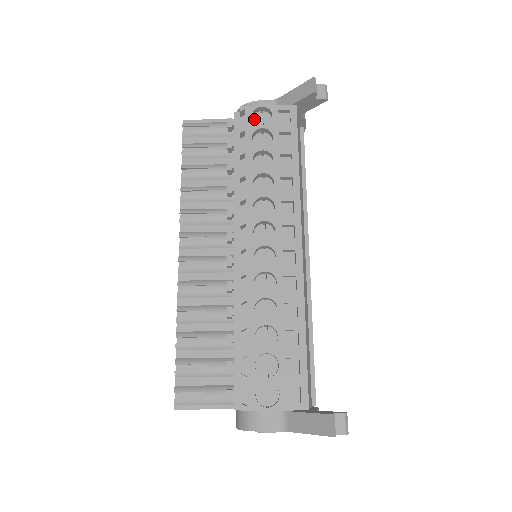
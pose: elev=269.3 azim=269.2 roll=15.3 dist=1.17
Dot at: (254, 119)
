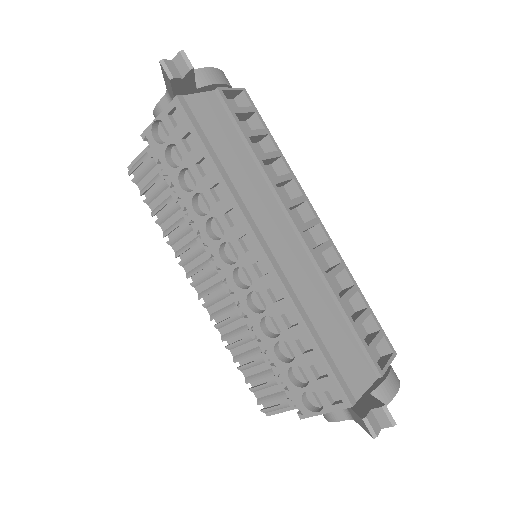
Dot at: (160, 136)
